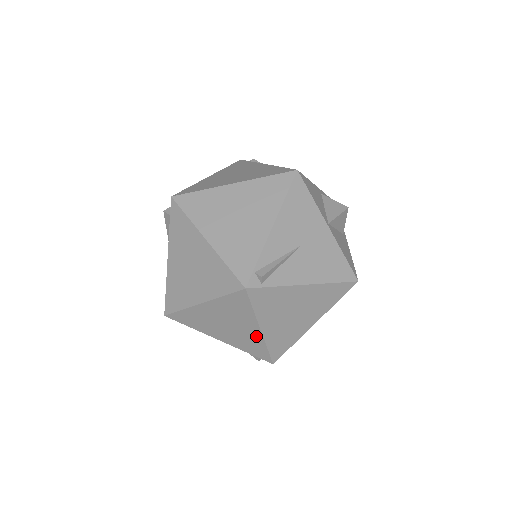
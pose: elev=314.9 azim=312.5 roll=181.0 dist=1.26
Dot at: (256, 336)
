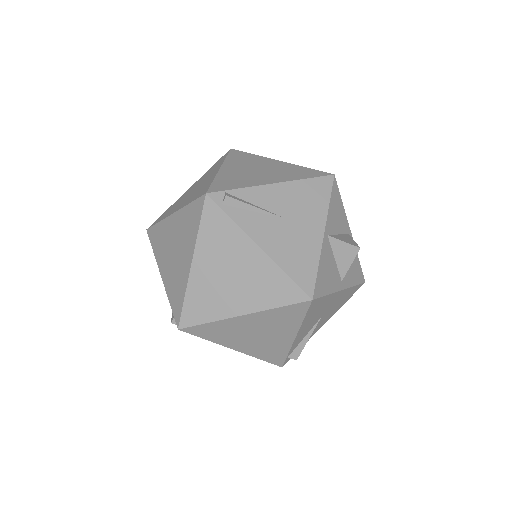
Dot at: (185, 274)
